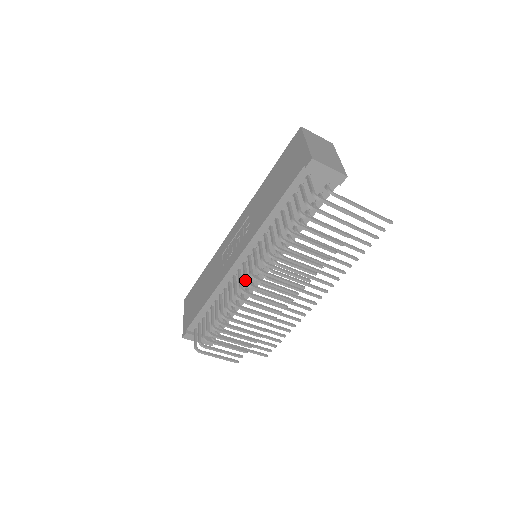
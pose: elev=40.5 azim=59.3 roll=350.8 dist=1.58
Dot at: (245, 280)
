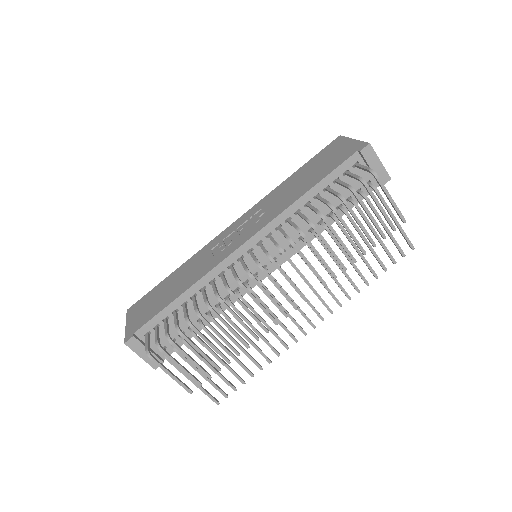
Dot at: (257, 260)
